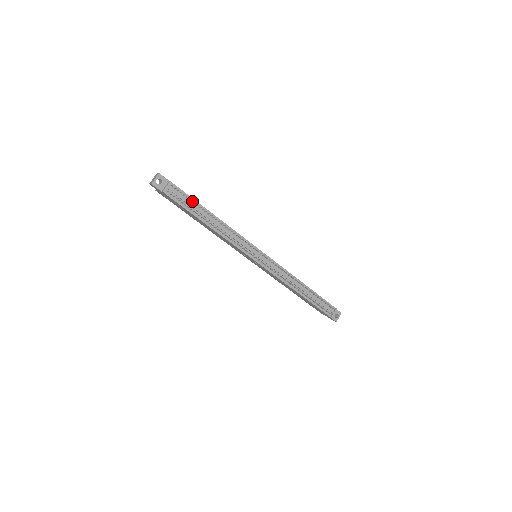
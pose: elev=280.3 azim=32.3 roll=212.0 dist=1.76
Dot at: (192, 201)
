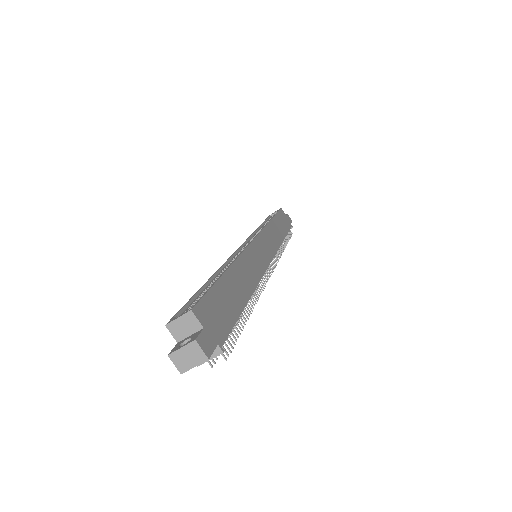
Dot at: (236, 329)
